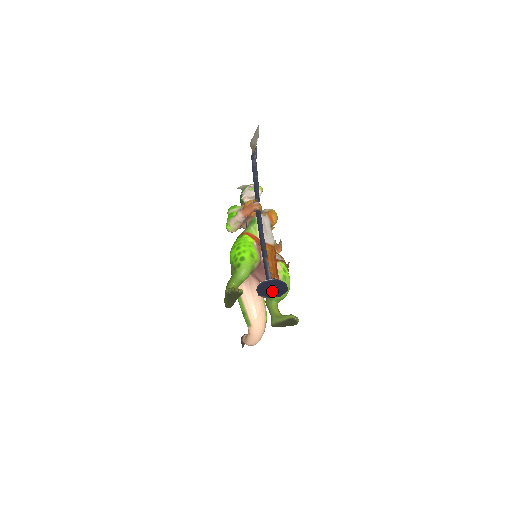
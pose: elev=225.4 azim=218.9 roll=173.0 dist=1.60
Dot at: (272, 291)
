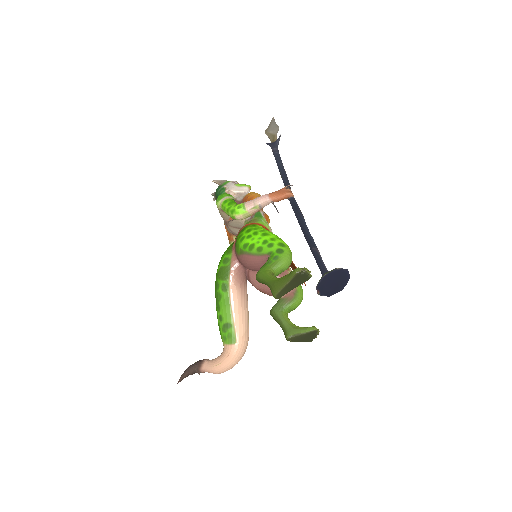
Dot at: (331, 286)
